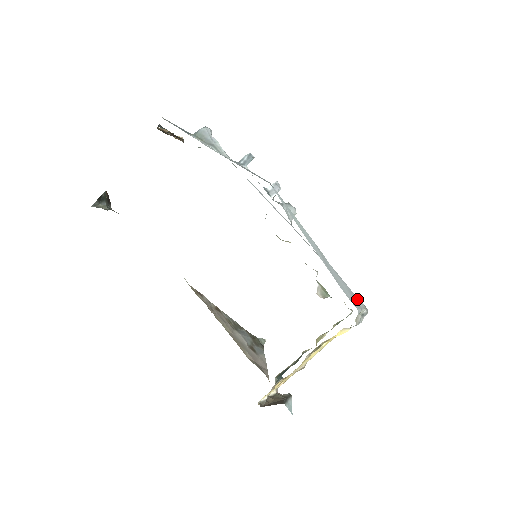
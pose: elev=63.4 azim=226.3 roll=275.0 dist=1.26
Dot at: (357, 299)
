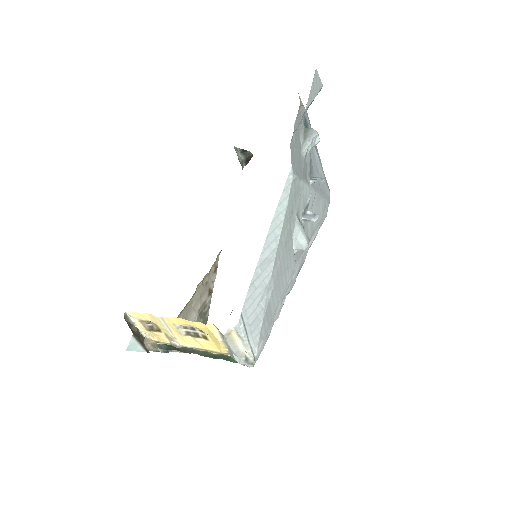
Dot at: (257, 339)
